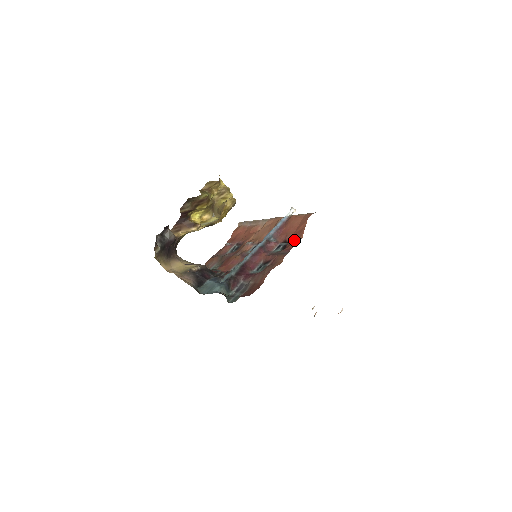
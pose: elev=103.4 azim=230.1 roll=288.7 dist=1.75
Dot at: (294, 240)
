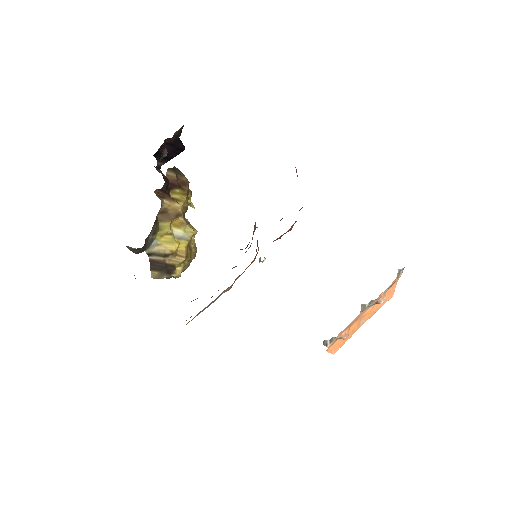
Dot at: (299, 210)
